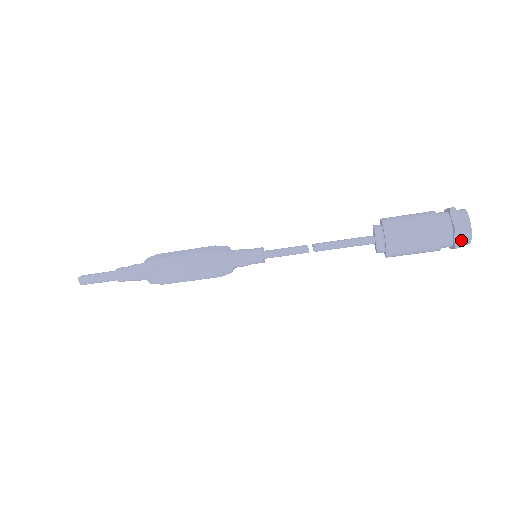
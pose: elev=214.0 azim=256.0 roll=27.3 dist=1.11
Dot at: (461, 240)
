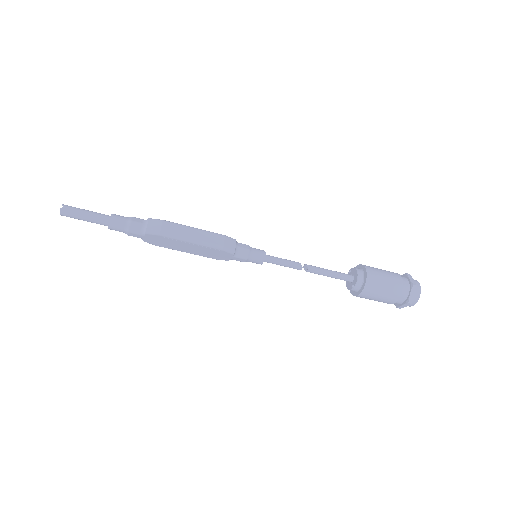
Dot at: occluded
